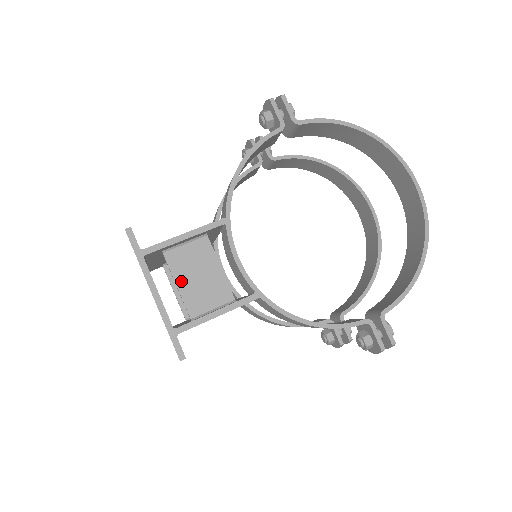
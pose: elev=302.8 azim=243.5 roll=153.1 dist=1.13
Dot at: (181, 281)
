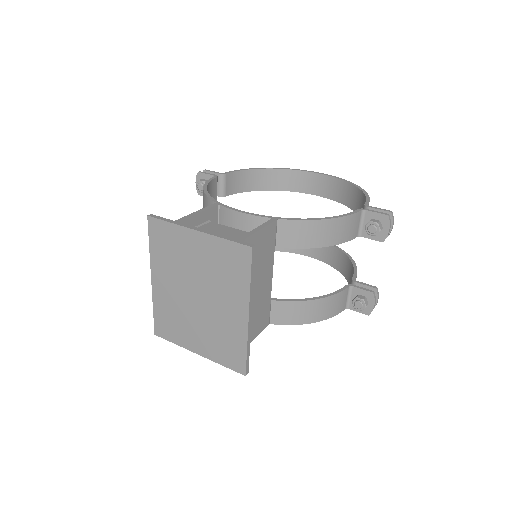
Dot at: occluded
